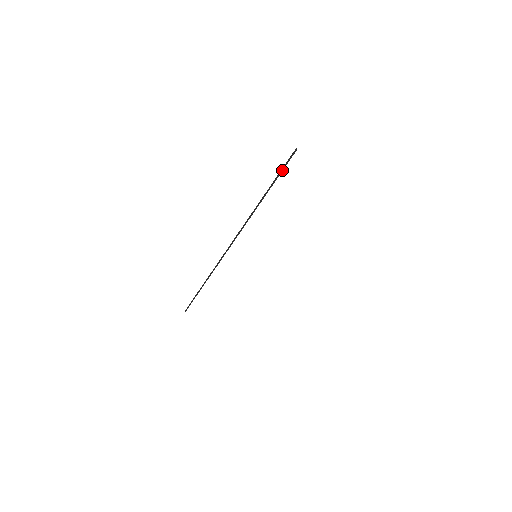
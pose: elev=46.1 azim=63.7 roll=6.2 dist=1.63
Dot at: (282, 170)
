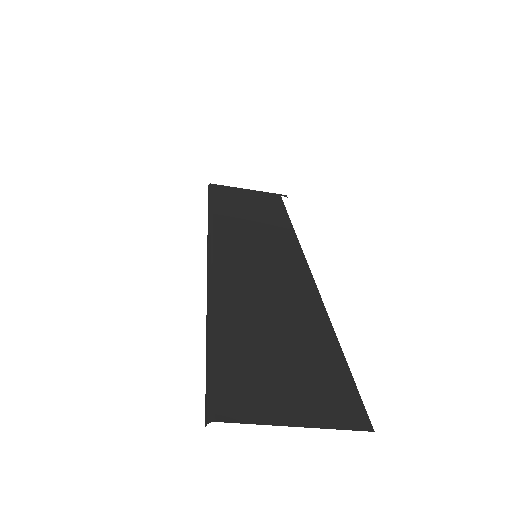
Dot at: occluded
